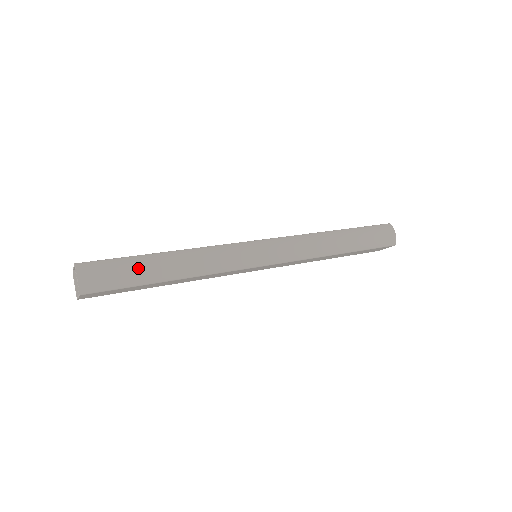
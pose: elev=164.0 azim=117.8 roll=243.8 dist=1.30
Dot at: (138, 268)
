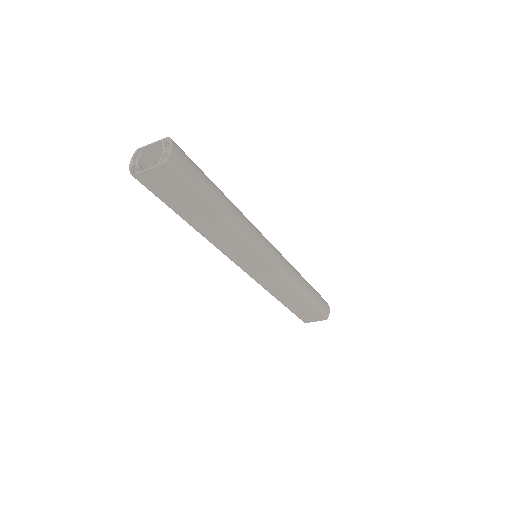
Dot at: (208, 183)
